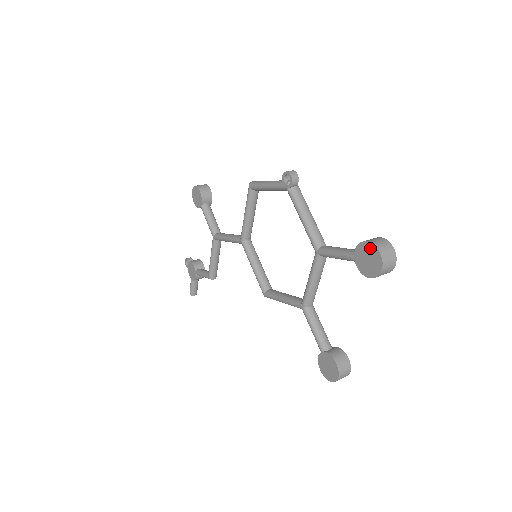
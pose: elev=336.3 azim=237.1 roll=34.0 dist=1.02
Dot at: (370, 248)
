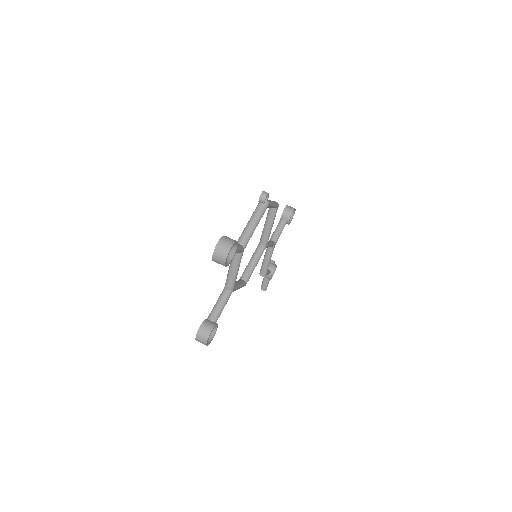
Dot at: (221, 240)
